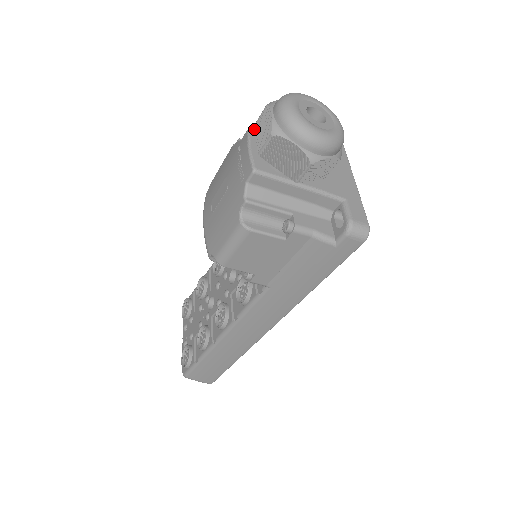
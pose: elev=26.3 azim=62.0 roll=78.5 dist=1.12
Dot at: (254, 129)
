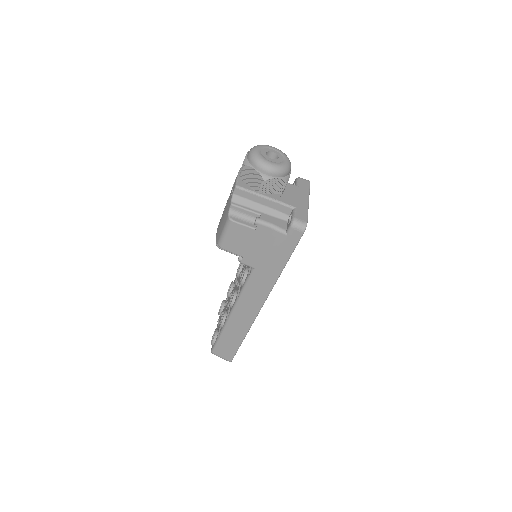
Dot at: occluded
